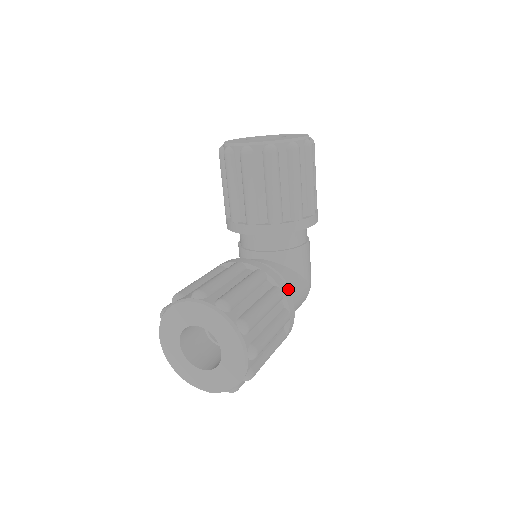
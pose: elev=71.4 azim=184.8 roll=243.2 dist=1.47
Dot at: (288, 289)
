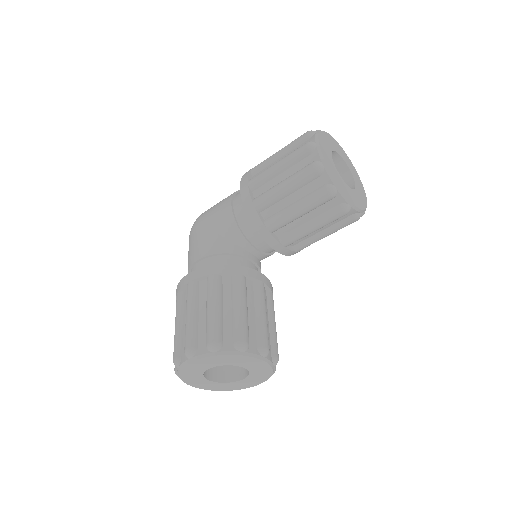
Dot at: occluded
